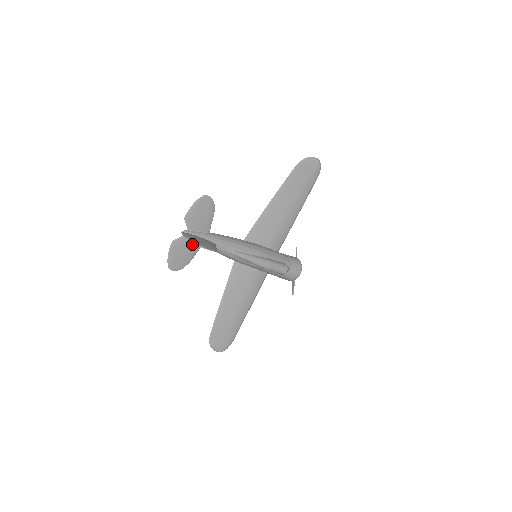
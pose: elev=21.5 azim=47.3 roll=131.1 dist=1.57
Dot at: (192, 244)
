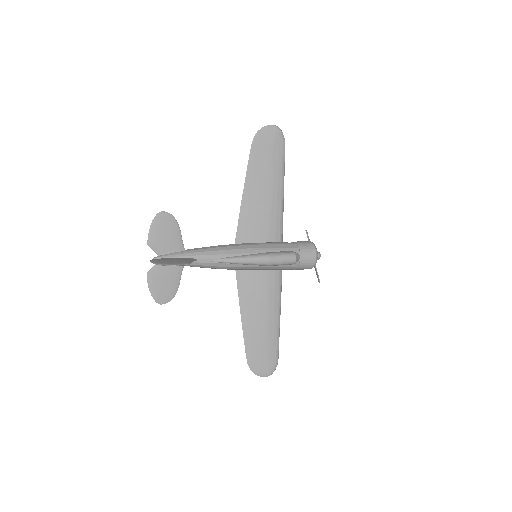
Dot at: (170, 269)
